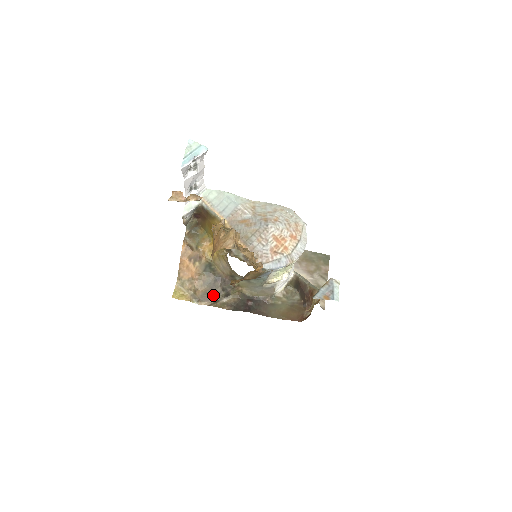
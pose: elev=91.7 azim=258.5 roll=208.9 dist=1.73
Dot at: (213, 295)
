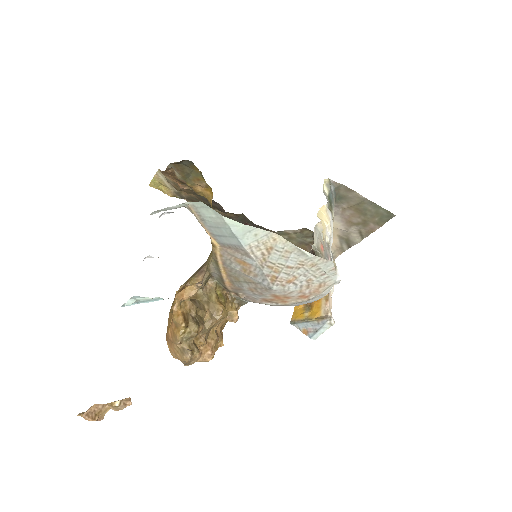
Dot at: (204, 203)
